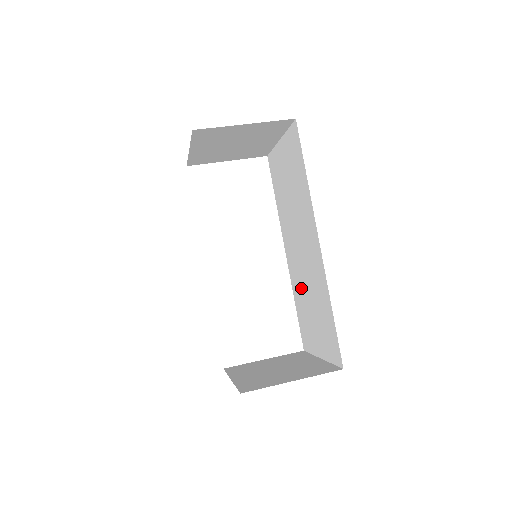
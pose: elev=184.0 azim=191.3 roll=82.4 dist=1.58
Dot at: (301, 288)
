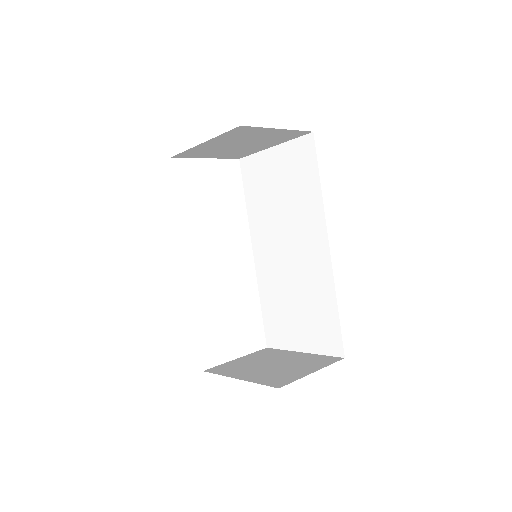
Dot at: (279, 288)
